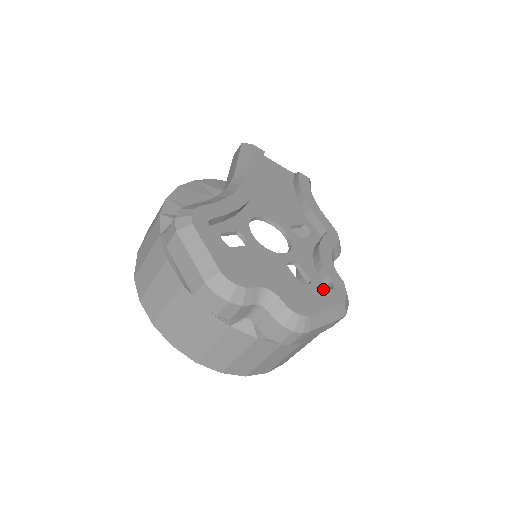
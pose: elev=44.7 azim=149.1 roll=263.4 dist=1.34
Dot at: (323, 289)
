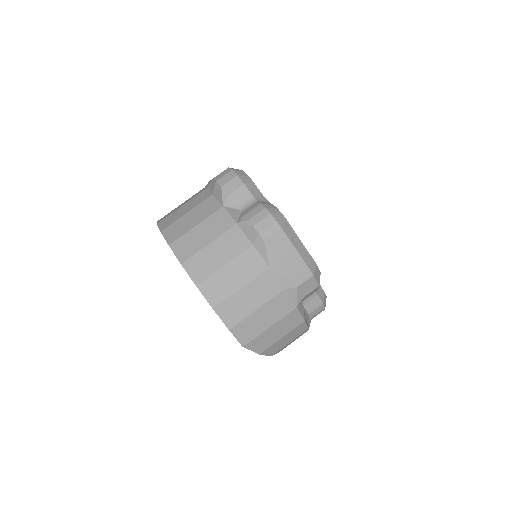
Dot at: occluded
